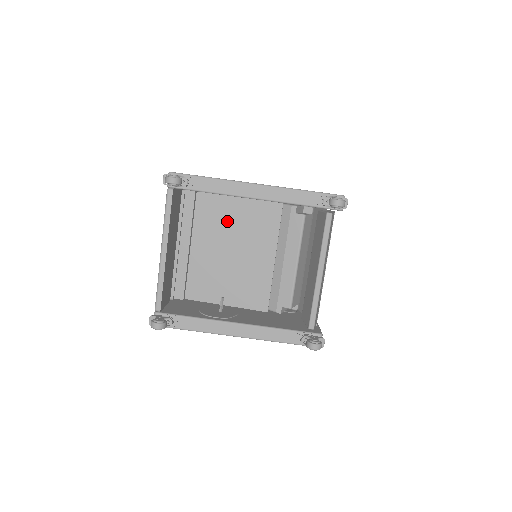
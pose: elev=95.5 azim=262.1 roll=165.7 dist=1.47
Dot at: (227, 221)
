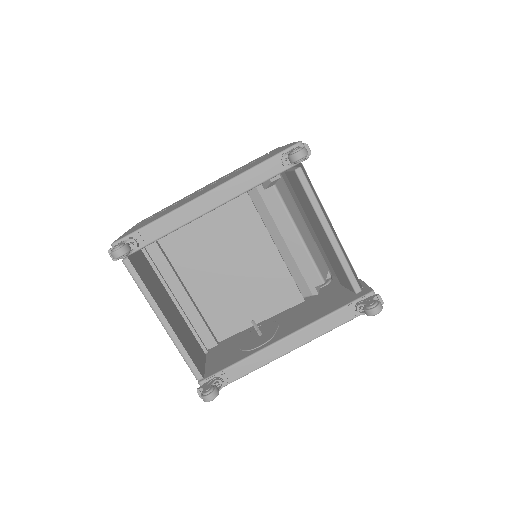
Dot at: (204, 244)
